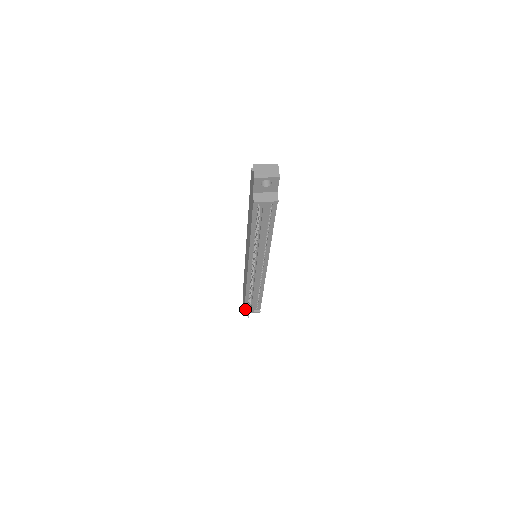
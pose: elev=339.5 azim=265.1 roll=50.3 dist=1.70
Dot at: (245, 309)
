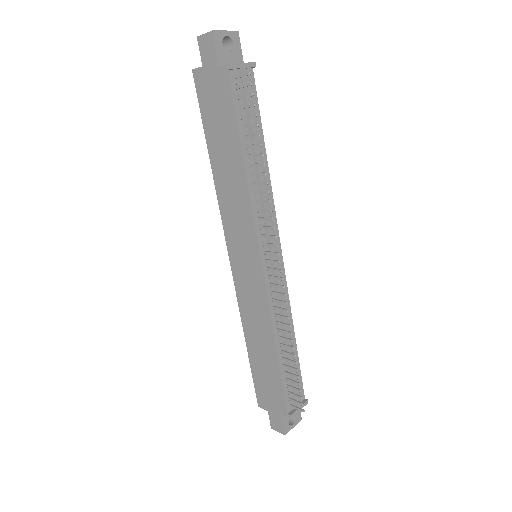
Dot at: (287, 409)
